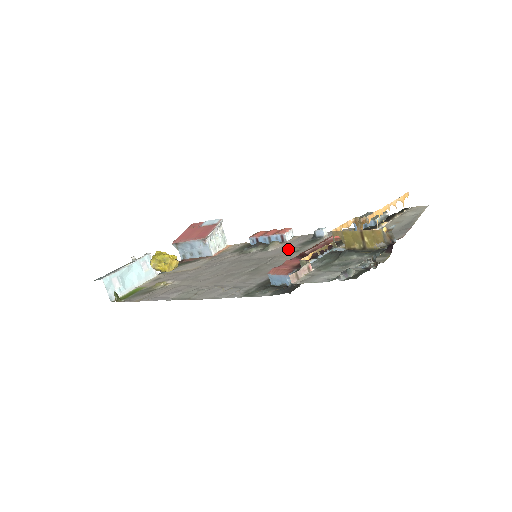
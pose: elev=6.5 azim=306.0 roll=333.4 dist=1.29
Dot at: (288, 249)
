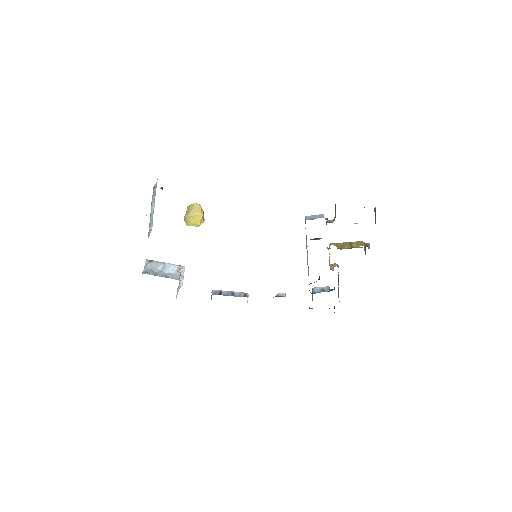
Dot at: occluded
